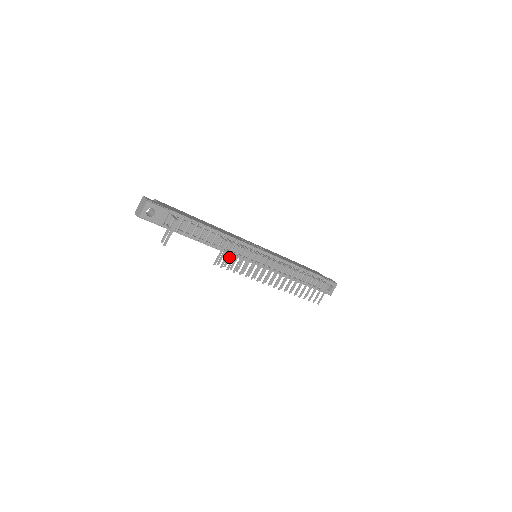
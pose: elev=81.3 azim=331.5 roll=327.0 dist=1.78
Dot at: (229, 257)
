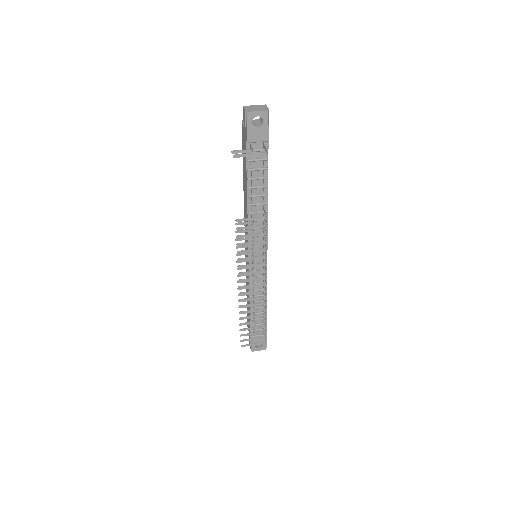
Dot at: (248, 230)
